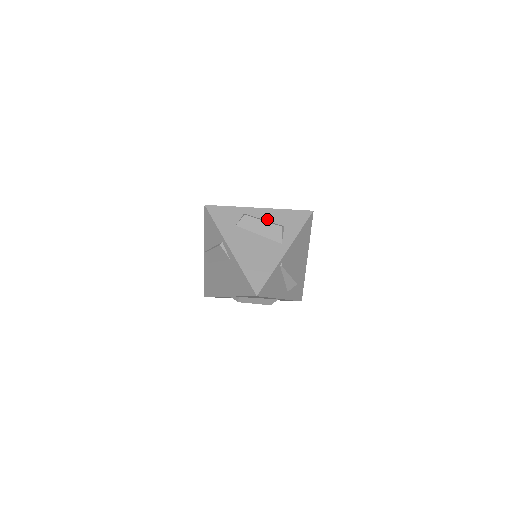
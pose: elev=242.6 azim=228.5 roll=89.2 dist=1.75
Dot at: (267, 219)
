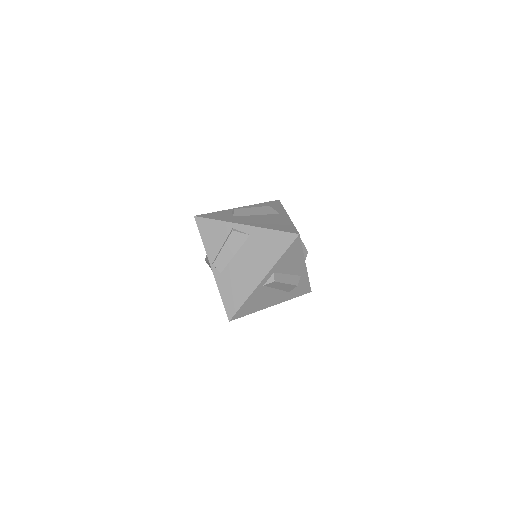
Dot at: occluded
